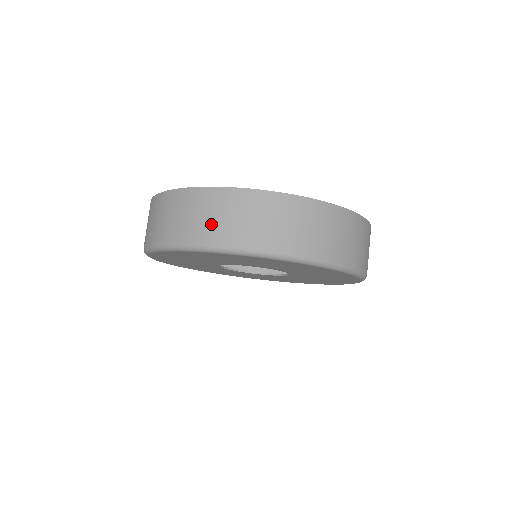
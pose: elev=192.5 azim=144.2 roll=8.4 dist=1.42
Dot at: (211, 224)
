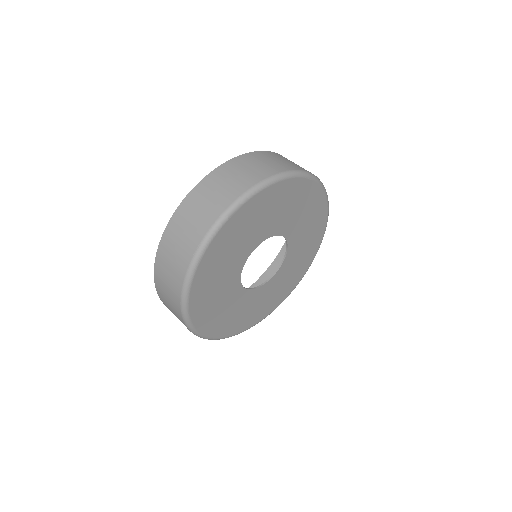
Dot at: (221, 195)
